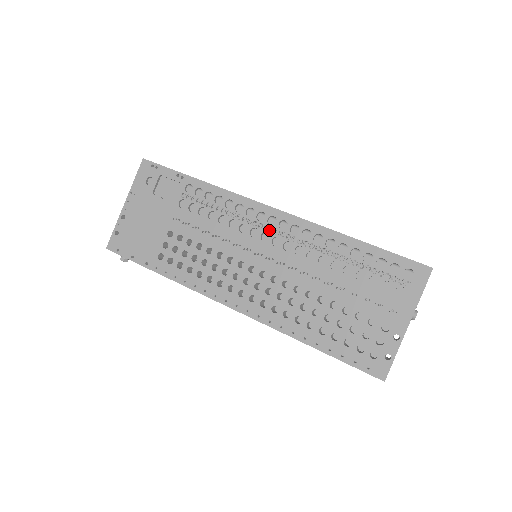
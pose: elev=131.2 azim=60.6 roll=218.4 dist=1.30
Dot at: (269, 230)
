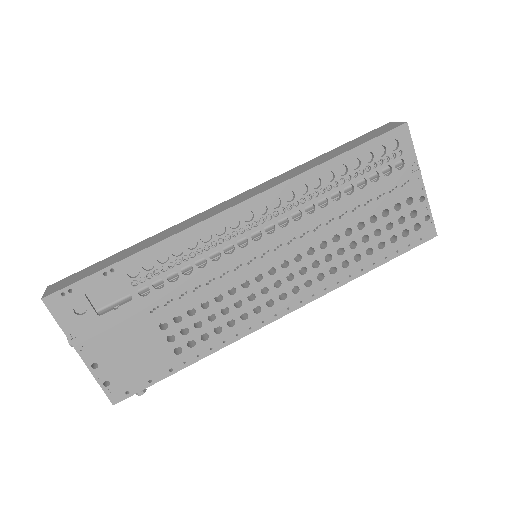
Dot at: (253, 226)
